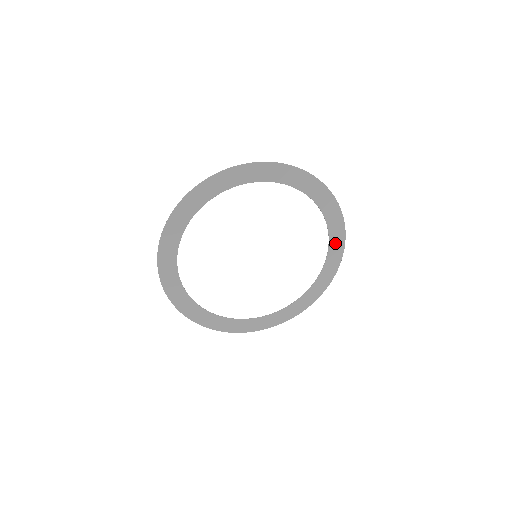
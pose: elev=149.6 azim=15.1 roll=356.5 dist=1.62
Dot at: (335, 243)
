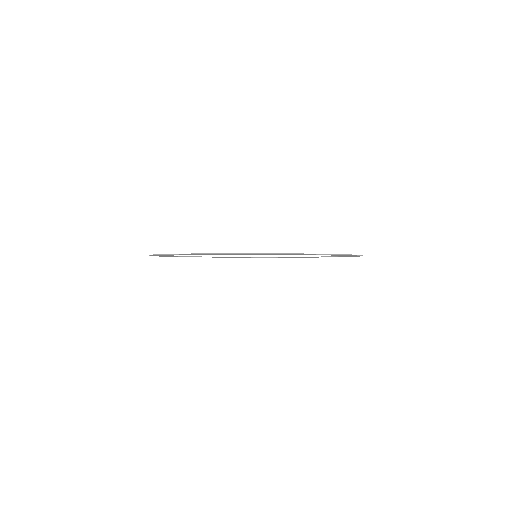
Dot at: occluded
